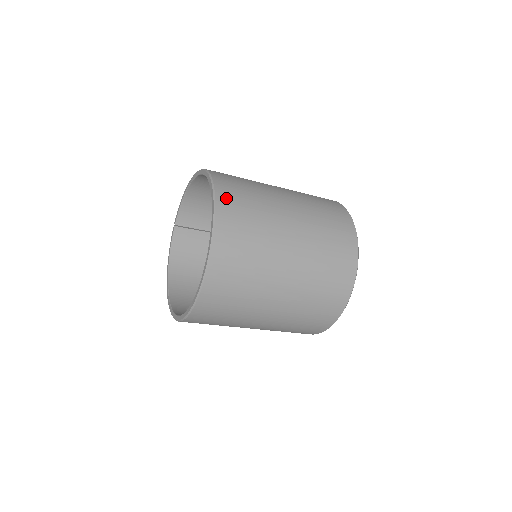
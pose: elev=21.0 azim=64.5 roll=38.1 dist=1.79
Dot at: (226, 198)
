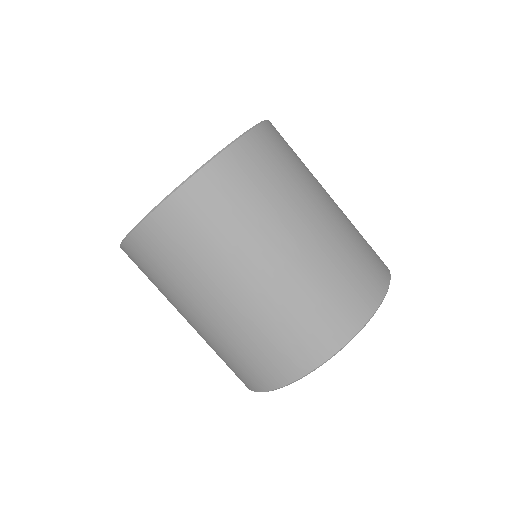
Dot at: (276, 131)
